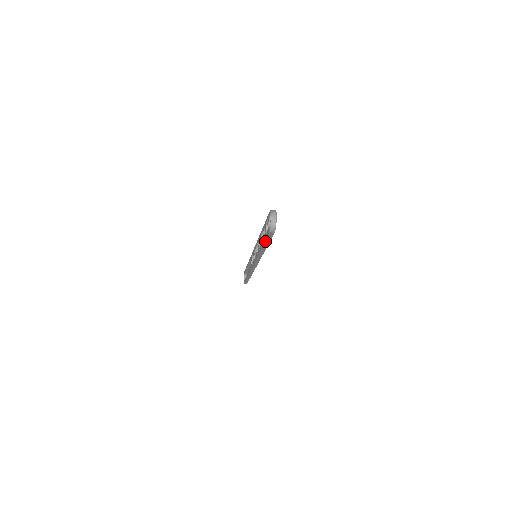
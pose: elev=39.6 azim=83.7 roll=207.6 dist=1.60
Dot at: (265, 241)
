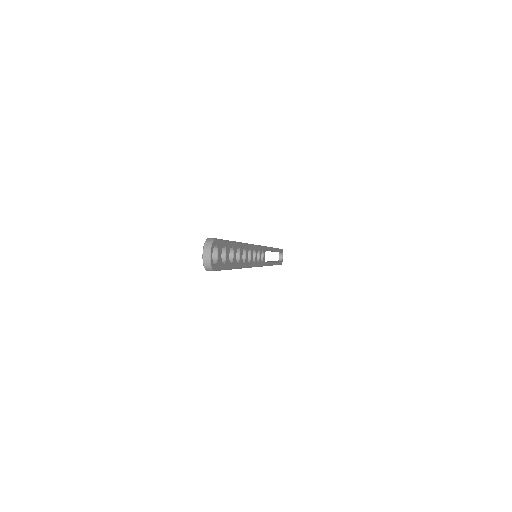
Dot at: occluded
